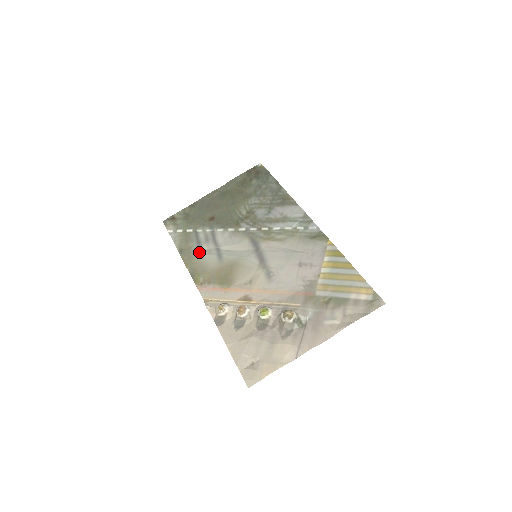
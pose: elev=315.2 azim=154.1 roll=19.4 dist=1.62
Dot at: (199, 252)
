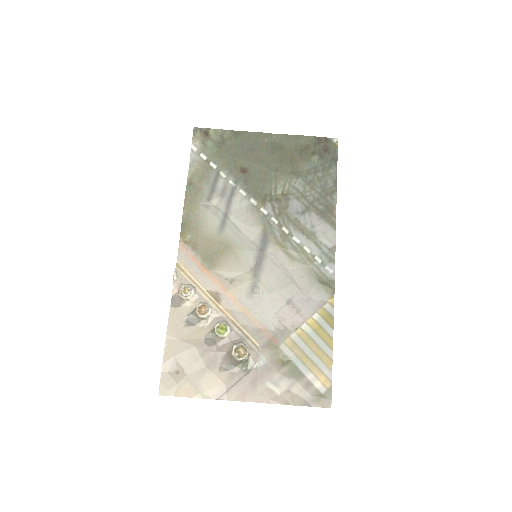
Dot at: (206, 202)
